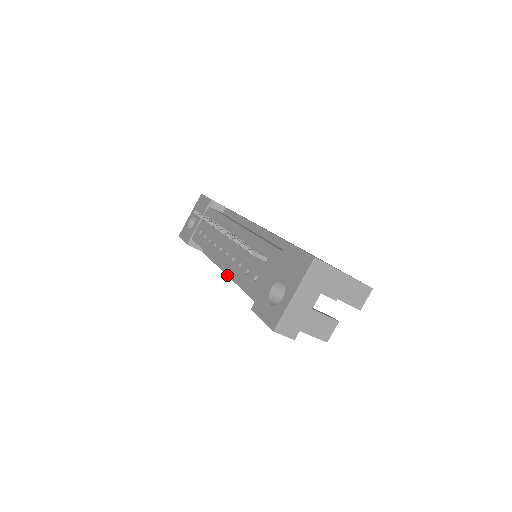
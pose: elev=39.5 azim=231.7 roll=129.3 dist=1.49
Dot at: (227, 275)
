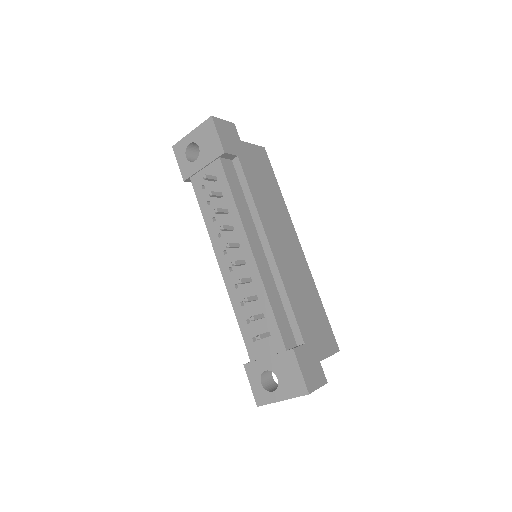
Dot at: occluded
